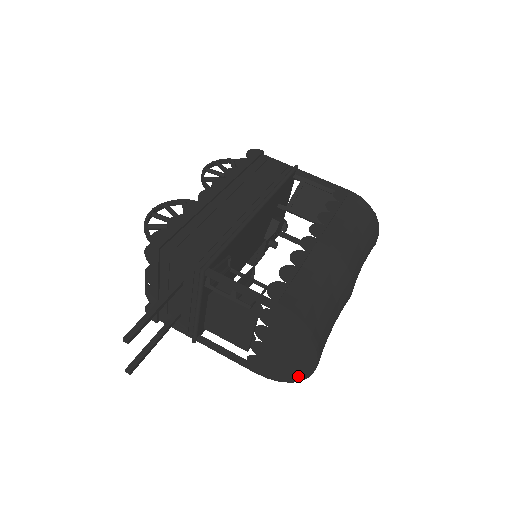
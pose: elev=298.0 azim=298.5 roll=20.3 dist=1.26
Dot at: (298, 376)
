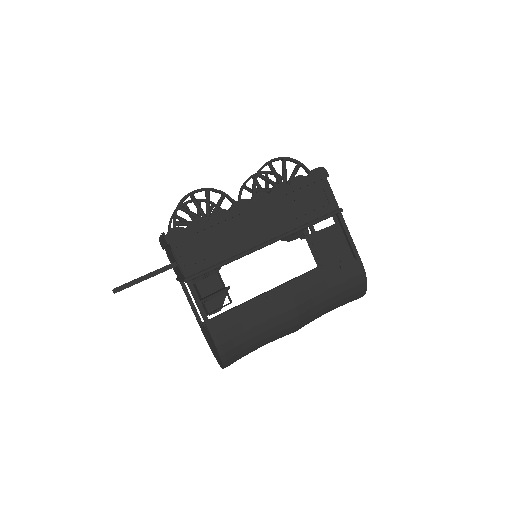
Dot at: (215, 357)
